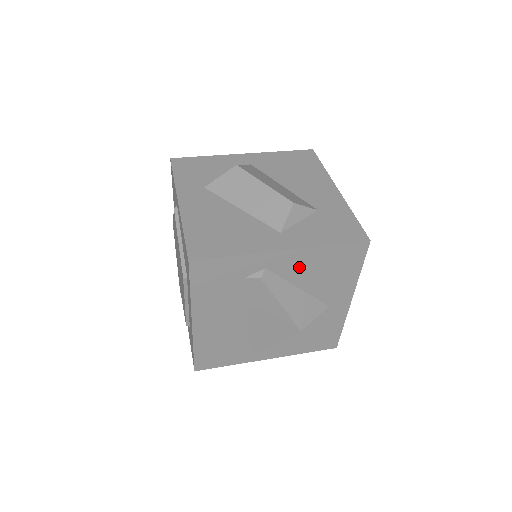
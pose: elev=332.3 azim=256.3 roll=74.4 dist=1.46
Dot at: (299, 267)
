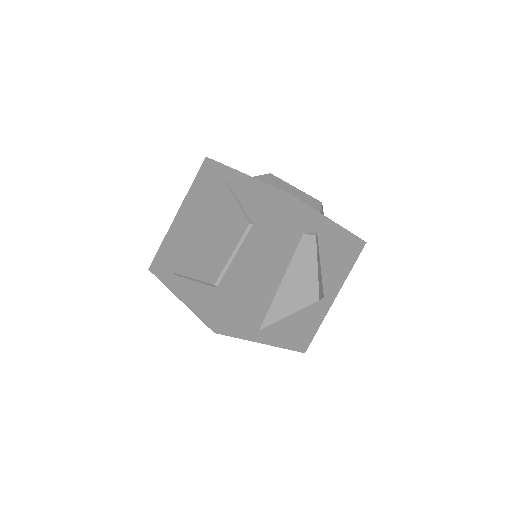
Dot at: (330, 243)
